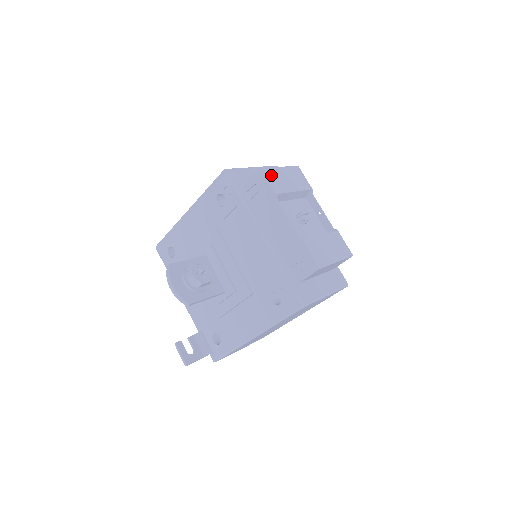
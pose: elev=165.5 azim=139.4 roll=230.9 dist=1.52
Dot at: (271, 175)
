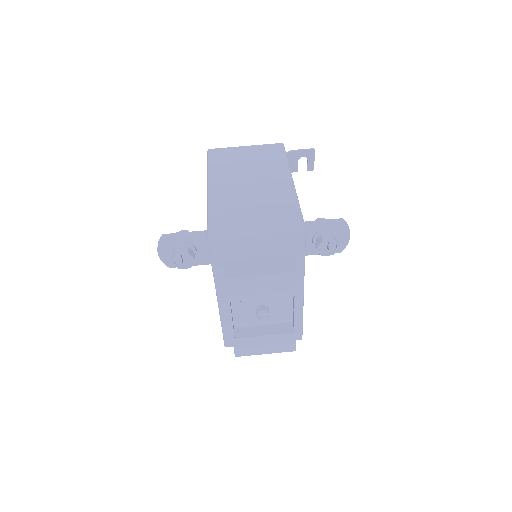
Dot at: (237, 285)
